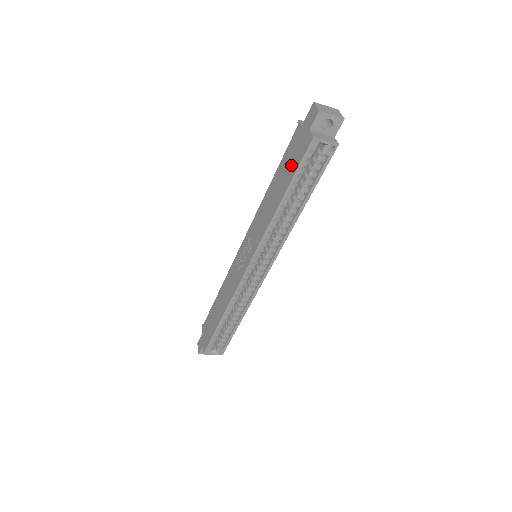
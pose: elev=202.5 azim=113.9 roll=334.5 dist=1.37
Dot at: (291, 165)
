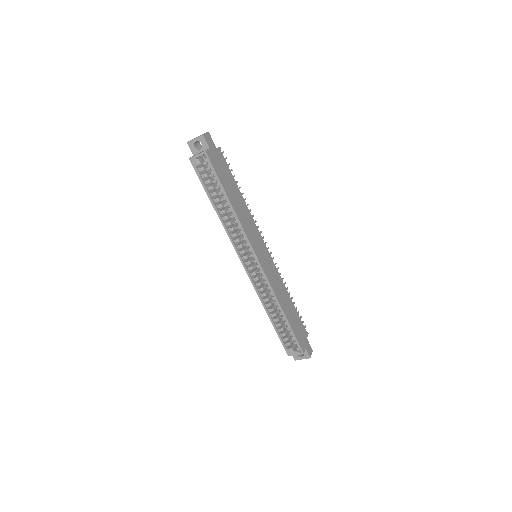
Dot at: occluded
